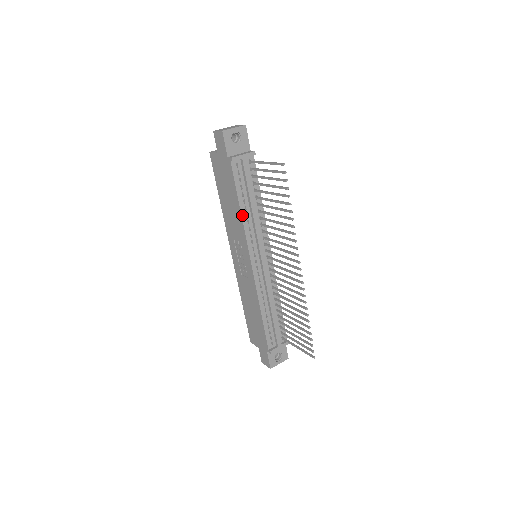
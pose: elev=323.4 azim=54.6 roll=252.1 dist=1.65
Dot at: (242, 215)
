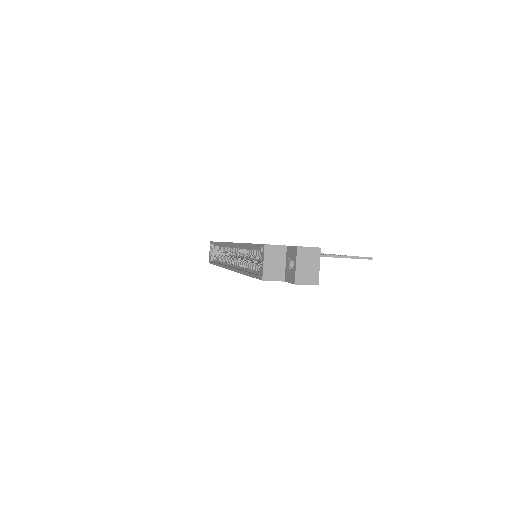
Dot at: occluded
